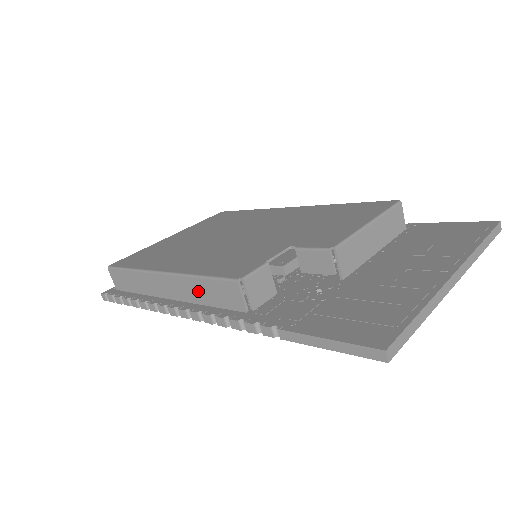
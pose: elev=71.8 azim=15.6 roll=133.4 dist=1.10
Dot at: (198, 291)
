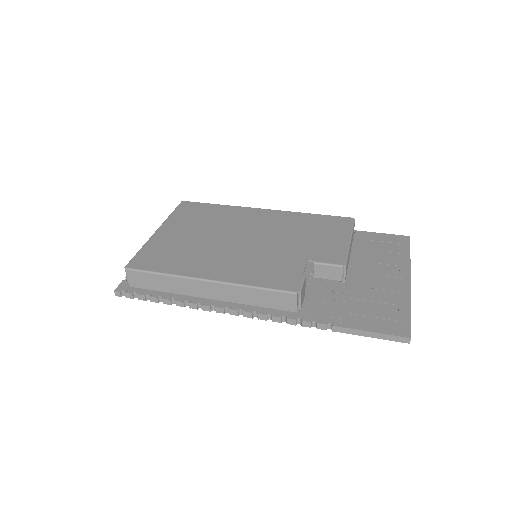
Dot at: (250, 296)
